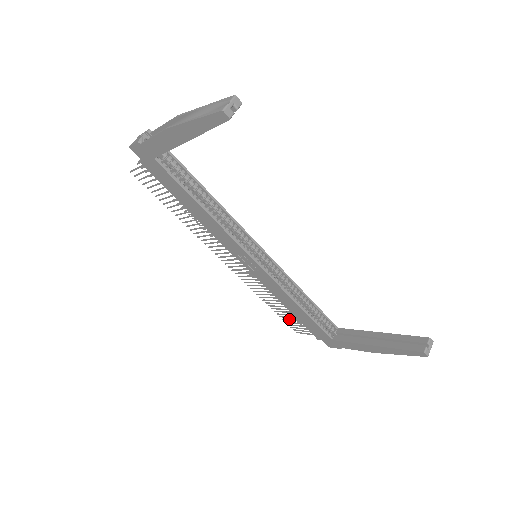
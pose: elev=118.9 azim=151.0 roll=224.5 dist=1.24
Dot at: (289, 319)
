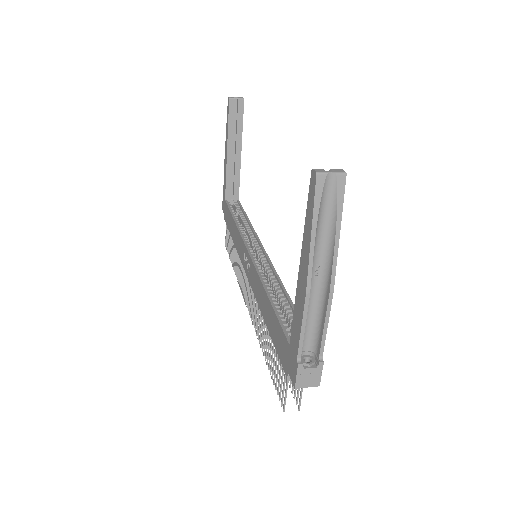
Dot at: occluded
